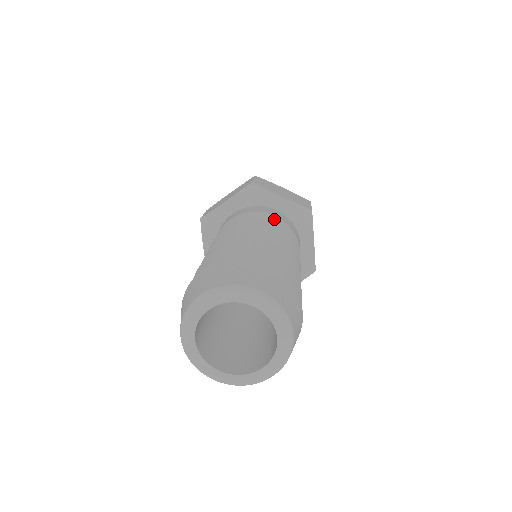
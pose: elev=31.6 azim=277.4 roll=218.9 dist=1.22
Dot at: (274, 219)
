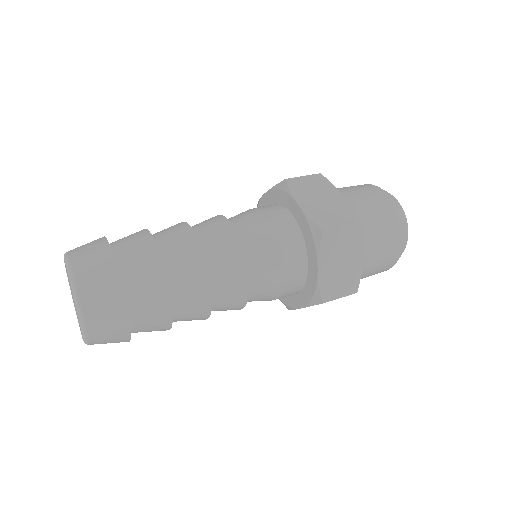
Dot at: (262, 224)
